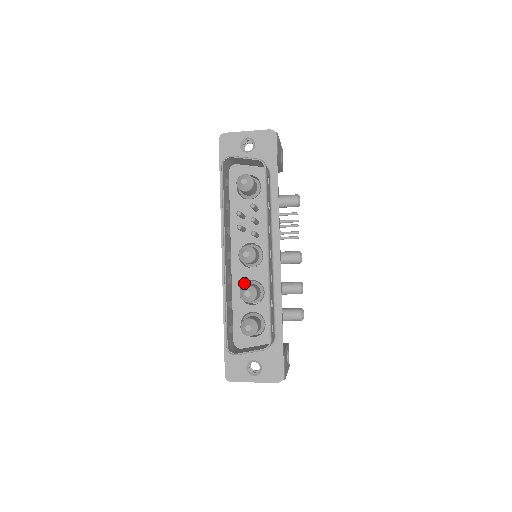
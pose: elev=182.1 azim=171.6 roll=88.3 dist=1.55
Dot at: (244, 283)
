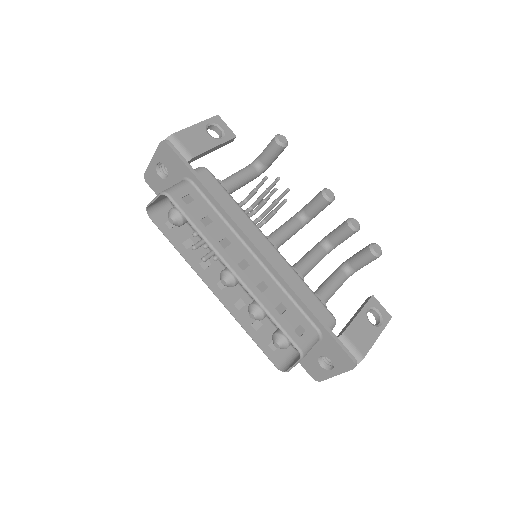
Dot at: occluded
